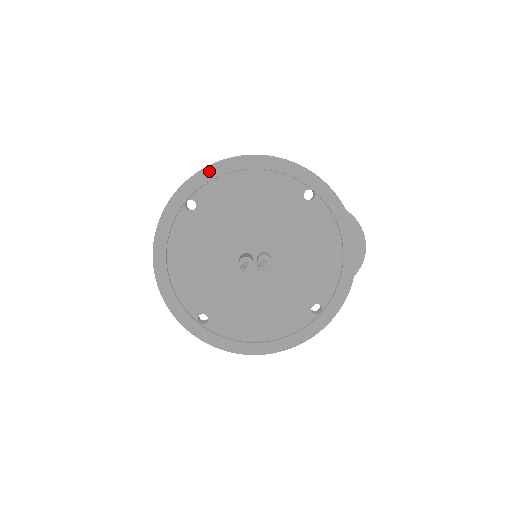
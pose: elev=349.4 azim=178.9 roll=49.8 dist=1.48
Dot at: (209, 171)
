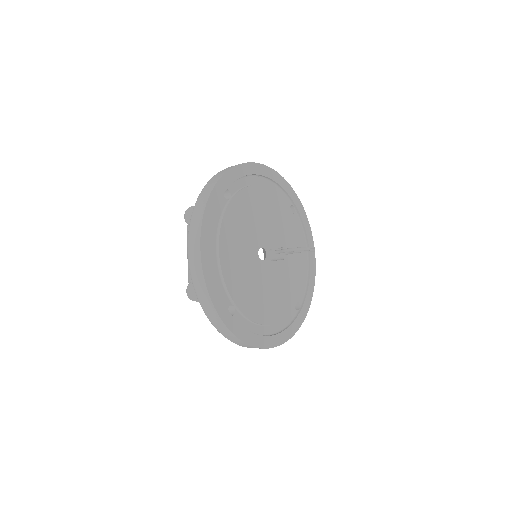
Dot at: (242, 168)
